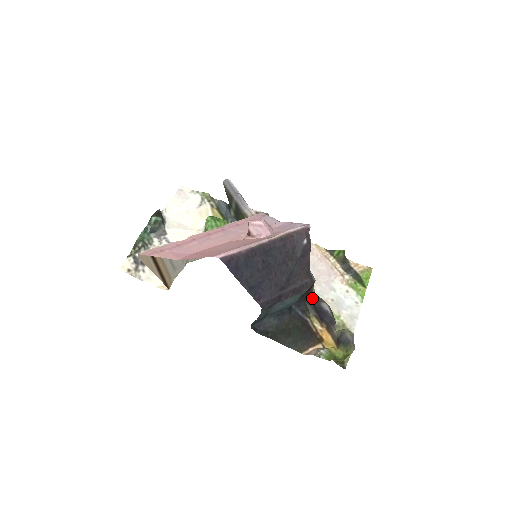
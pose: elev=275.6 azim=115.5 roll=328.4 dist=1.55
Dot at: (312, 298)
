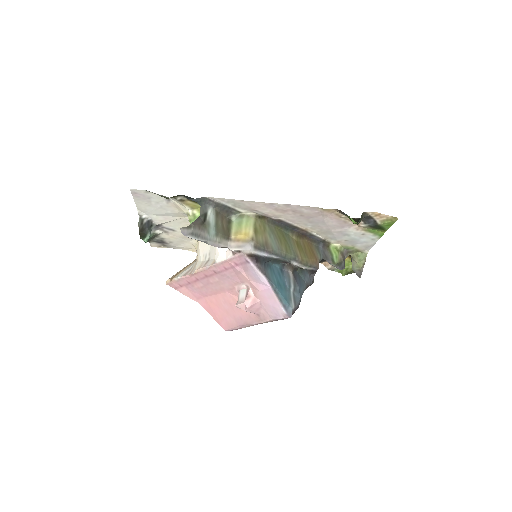
Dot at: (322, 252)
